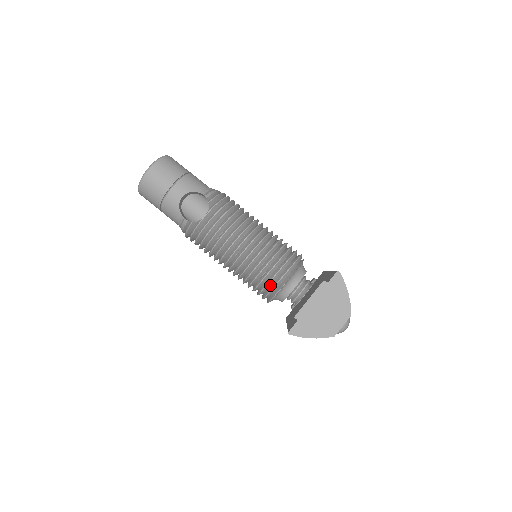
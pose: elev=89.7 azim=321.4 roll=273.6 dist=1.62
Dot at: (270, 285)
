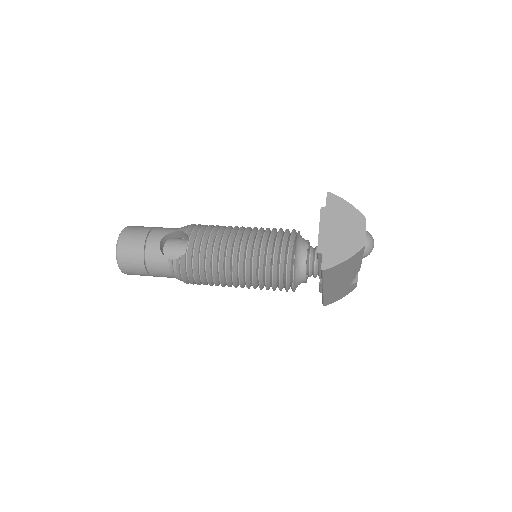
Dot at: (283, 266)
